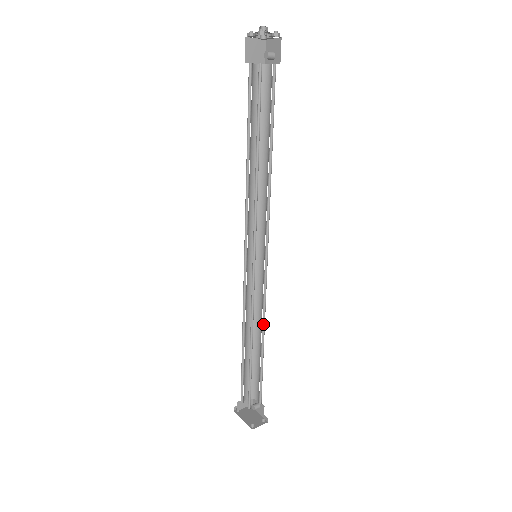
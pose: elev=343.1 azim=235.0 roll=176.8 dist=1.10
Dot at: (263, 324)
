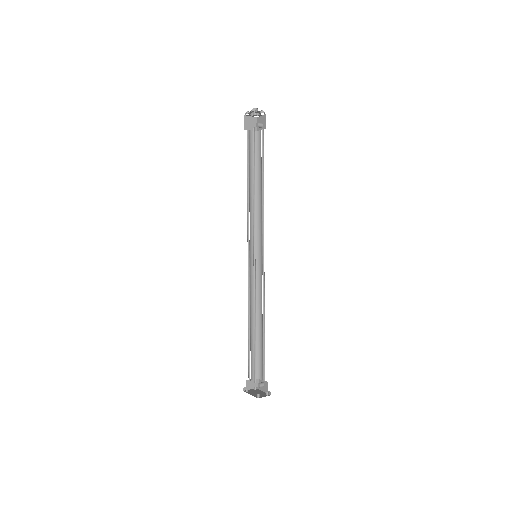
Dot at: (263, 310)
